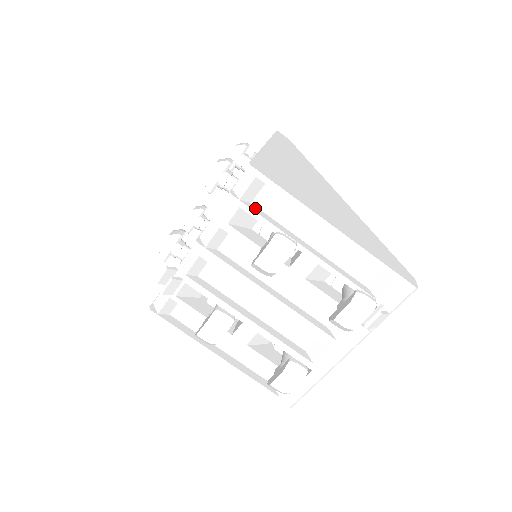
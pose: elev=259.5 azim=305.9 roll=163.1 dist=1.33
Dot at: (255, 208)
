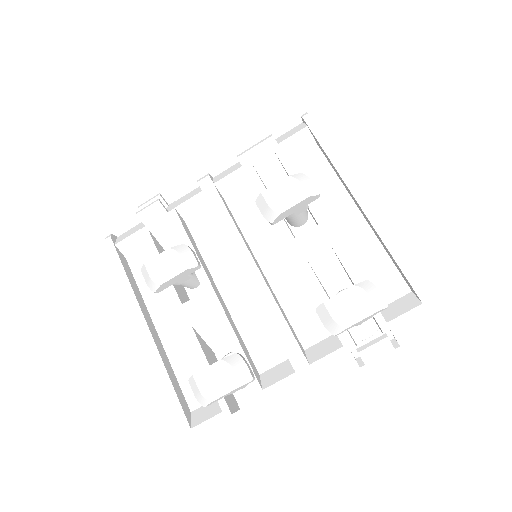
Dot at: occluded
